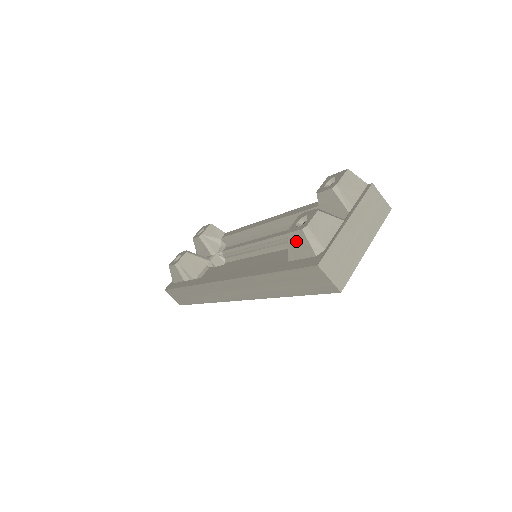
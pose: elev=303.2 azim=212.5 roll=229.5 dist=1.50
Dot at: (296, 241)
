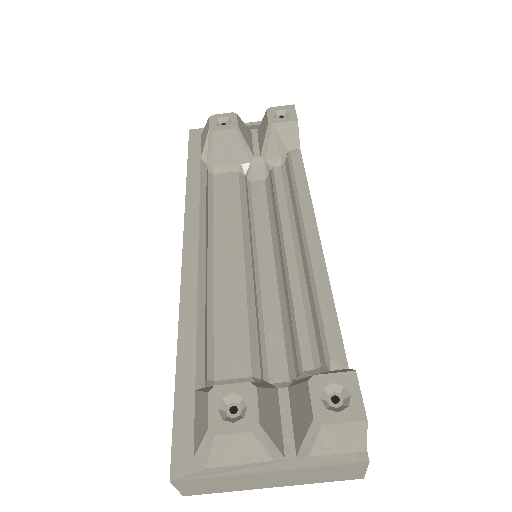
Dot at: (203, 412)
